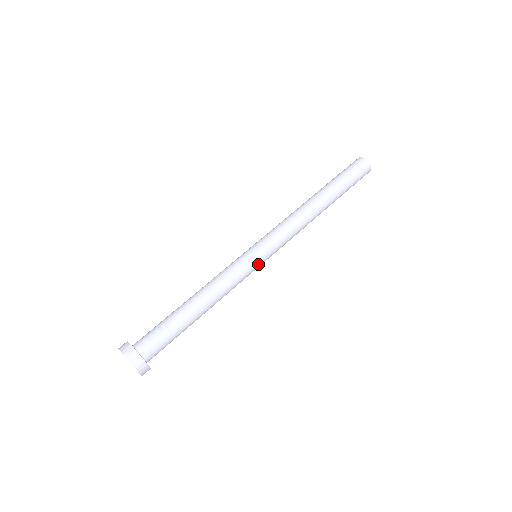
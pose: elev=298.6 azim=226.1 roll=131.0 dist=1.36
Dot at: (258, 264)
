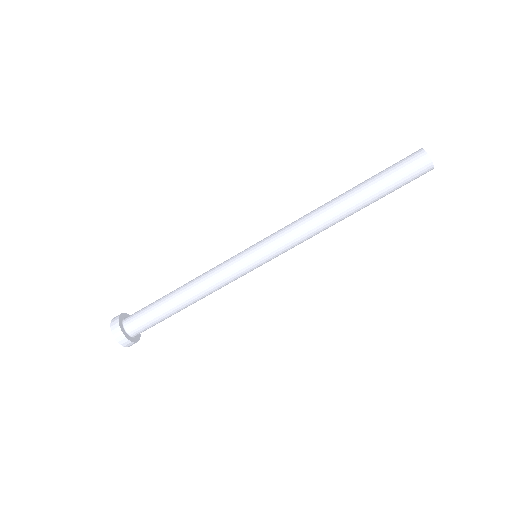
Dot at: (254, 268)
